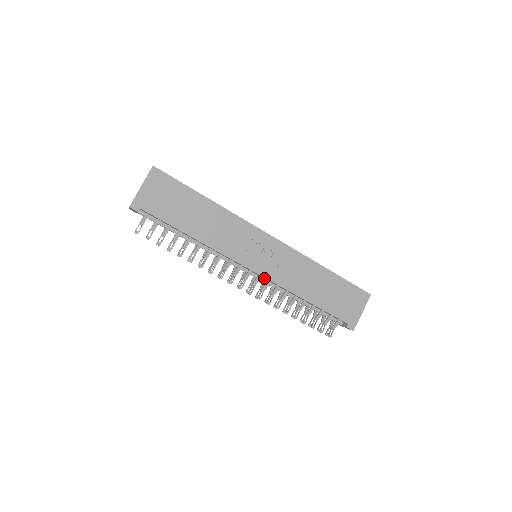
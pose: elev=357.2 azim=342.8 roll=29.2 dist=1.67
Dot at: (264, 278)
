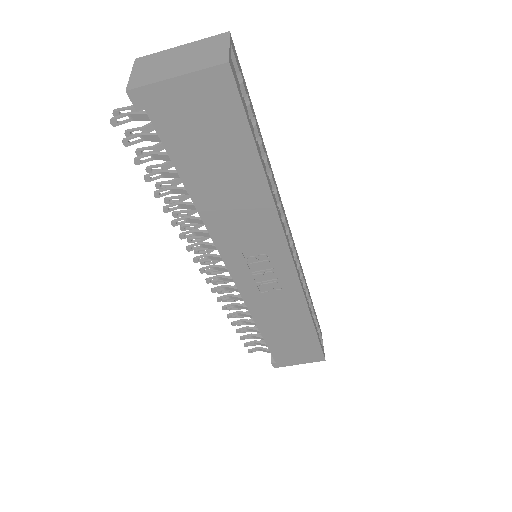
Dot at: occluded
